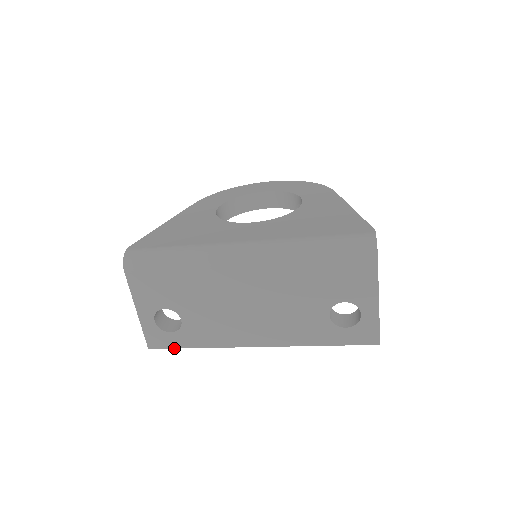
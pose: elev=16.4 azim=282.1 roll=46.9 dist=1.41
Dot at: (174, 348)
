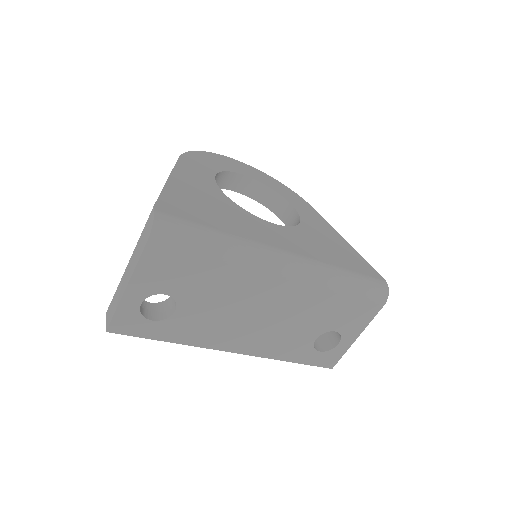
Dot at: (141, 337)
